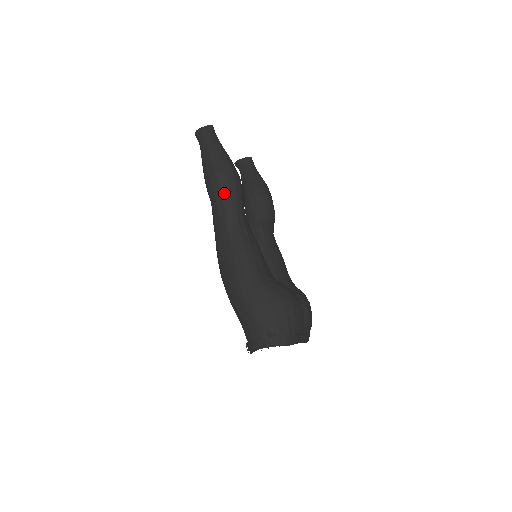
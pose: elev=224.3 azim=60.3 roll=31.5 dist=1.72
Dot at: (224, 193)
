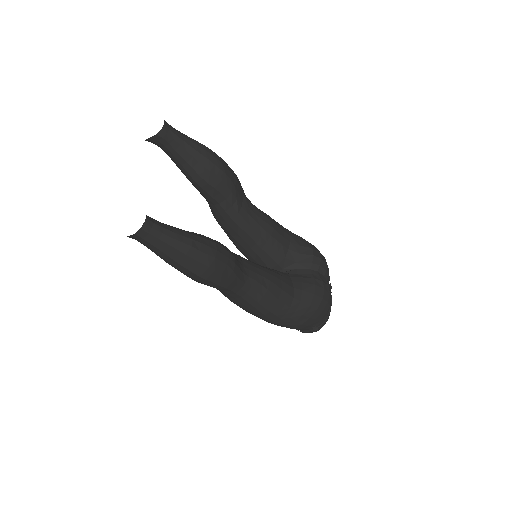
Dot at: (221, 283)
